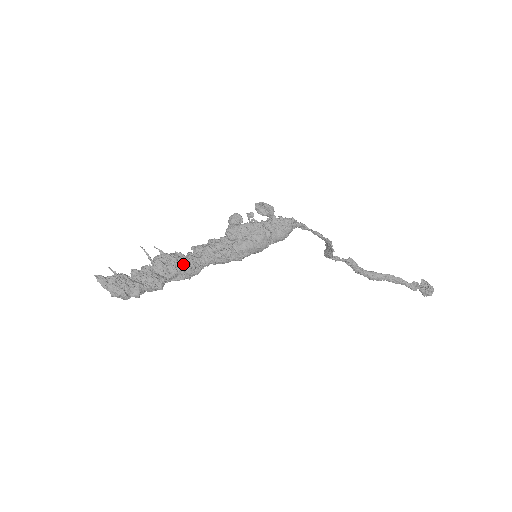
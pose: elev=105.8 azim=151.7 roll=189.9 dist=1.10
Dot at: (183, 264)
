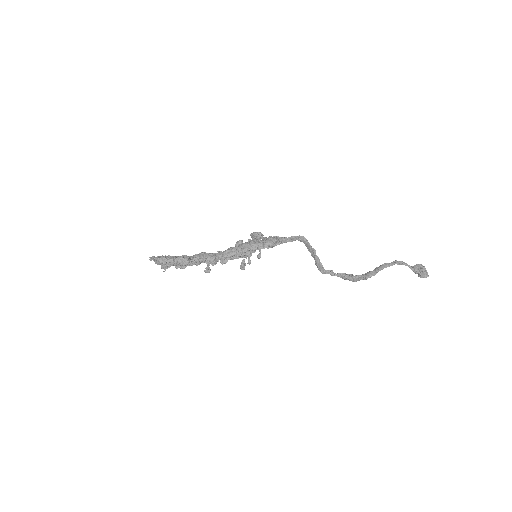
Dot at: (203, 253)
